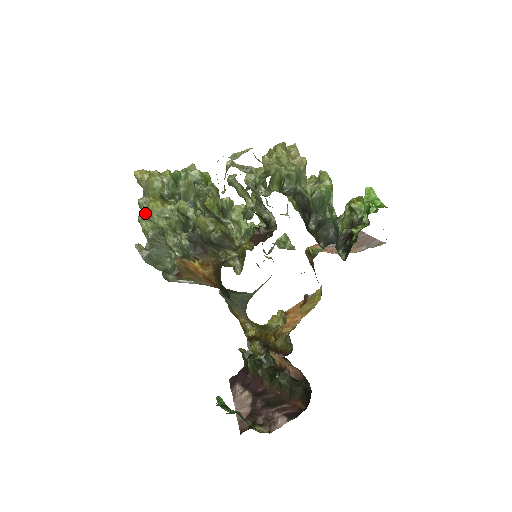
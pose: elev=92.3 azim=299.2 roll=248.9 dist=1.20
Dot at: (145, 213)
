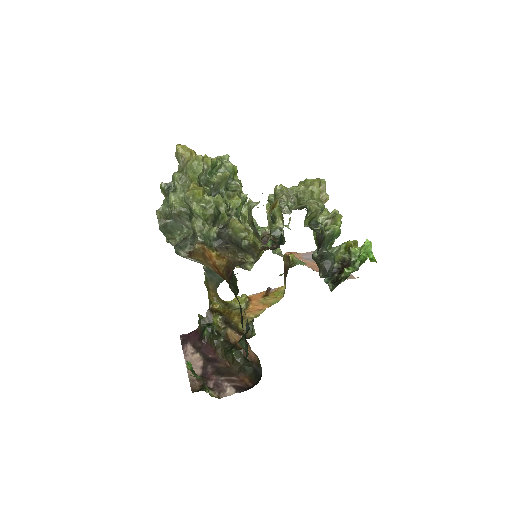
Dot at: (185, 196)
